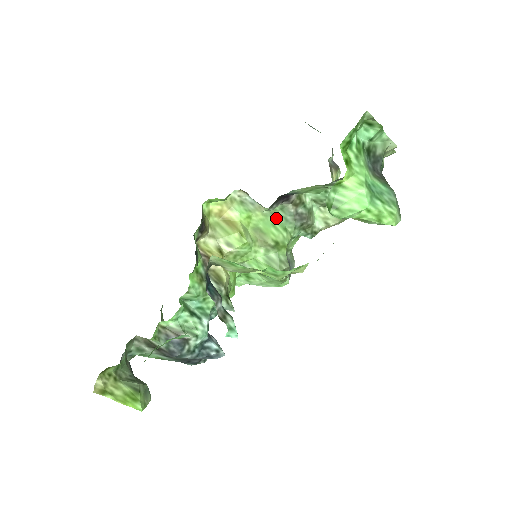
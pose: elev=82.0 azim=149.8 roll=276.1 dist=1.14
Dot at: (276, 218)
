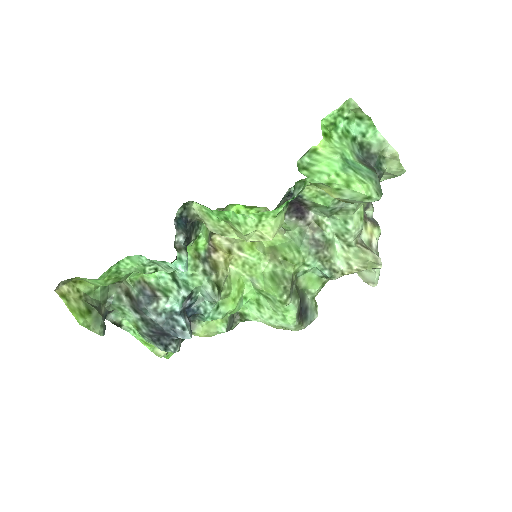
Dot at: (294, 242)
